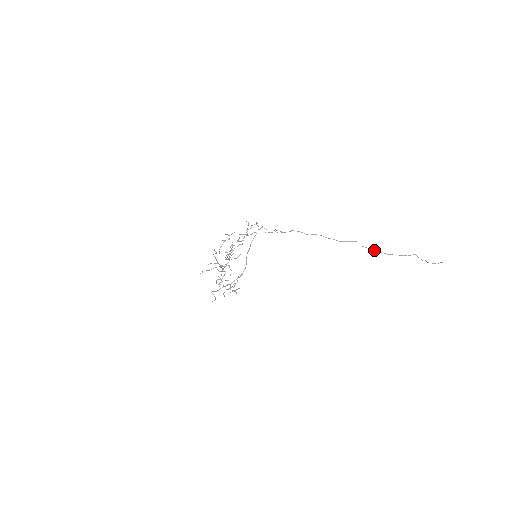
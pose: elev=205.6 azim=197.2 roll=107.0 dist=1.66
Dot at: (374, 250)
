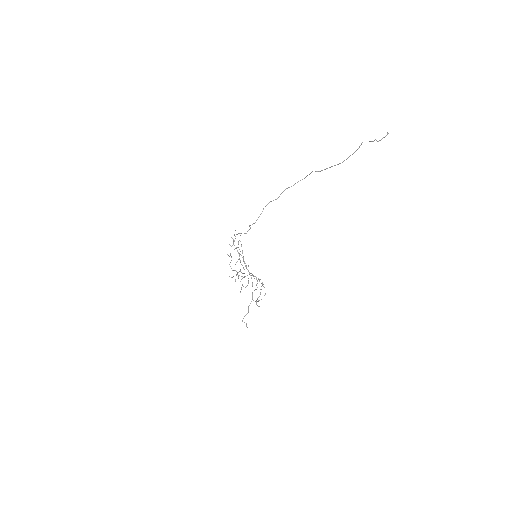
Dot at: (330, 167)
